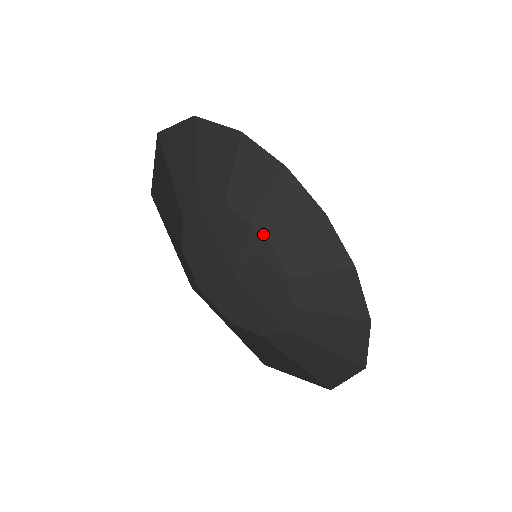
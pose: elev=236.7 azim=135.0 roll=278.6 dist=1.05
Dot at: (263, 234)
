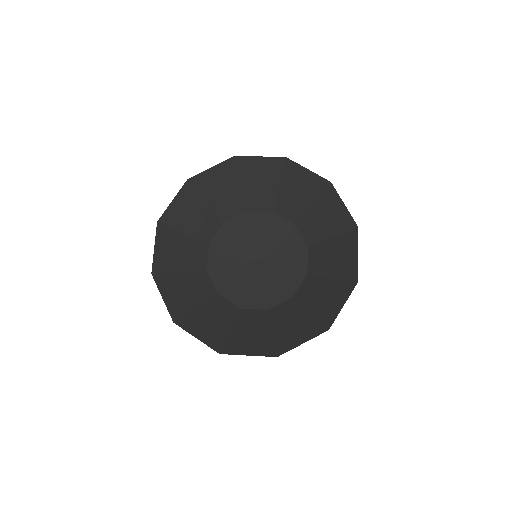
Dot at: (260, 210)
